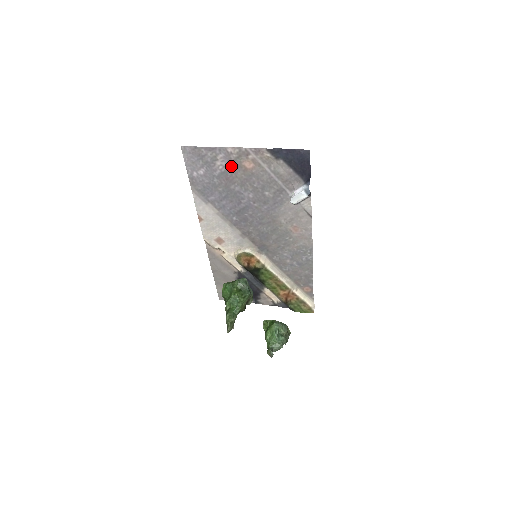
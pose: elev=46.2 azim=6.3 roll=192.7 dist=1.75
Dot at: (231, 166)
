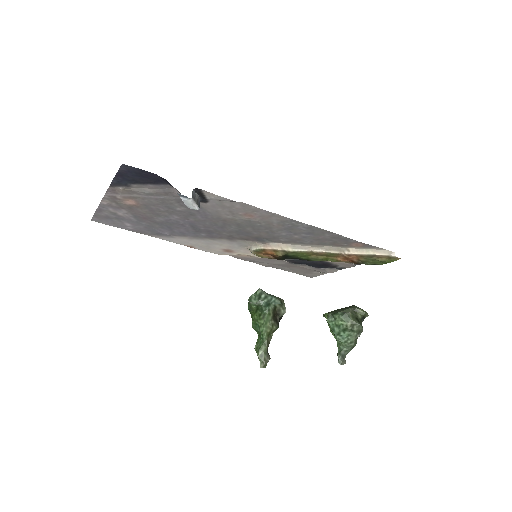
Dot at: (128, 210)
